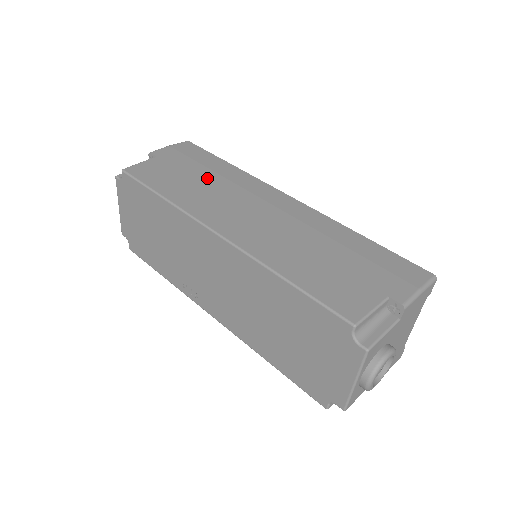
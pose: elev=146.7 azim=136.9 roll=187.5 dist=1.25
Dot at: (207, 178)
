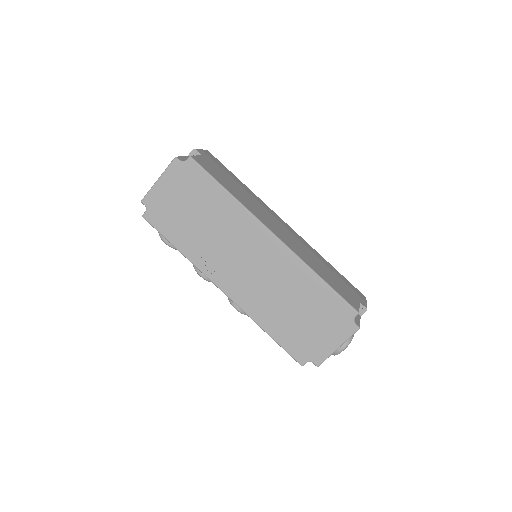
Dot at: (242, 189)
